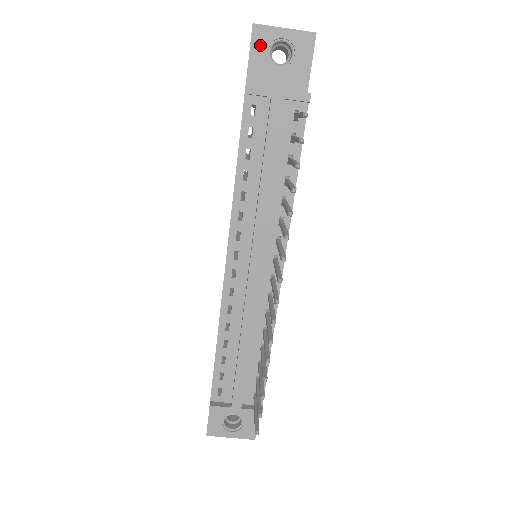
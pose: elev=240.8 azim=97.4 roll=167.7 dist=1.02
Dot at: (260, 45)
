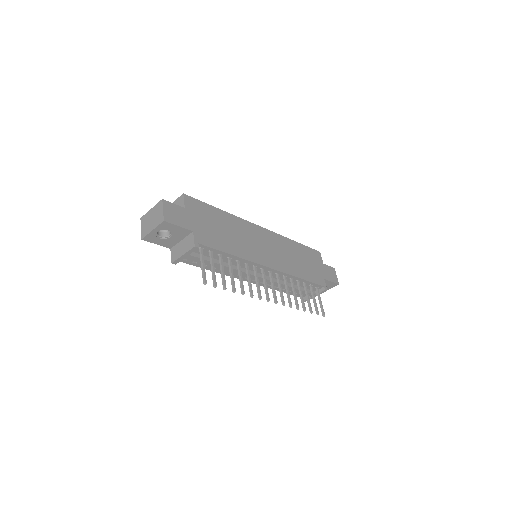
Dot at: (154, 240)
